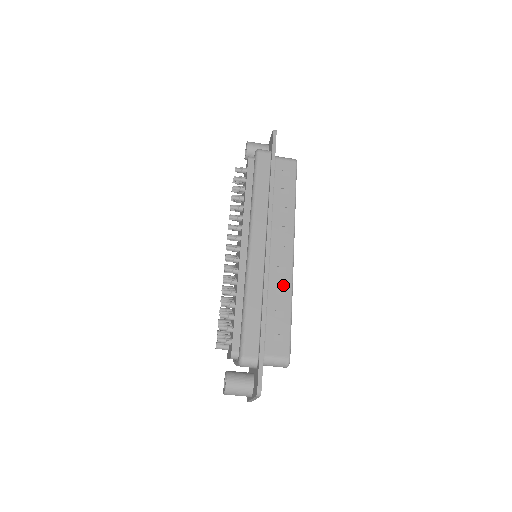
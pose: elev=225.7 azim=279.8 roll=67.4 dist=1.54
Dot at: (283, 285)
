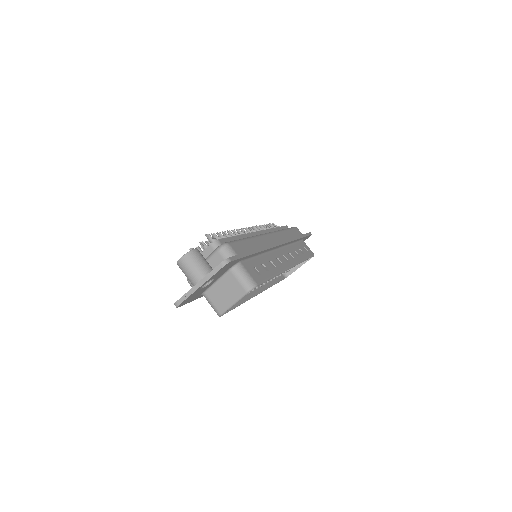
Dot at: (276, 265)
